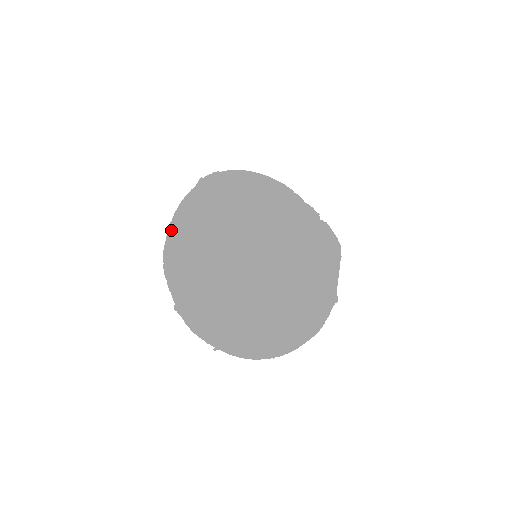
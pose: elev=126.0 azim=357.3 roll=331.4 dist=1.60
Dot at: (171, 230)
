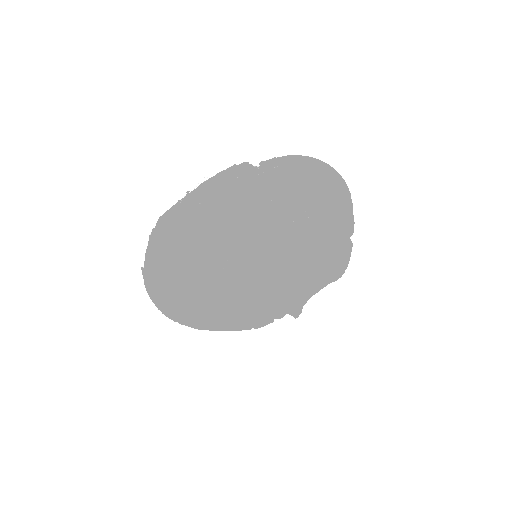
Dot at: (185, 194)
